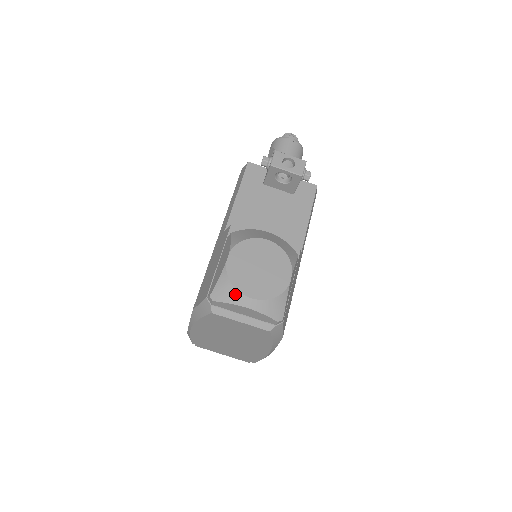
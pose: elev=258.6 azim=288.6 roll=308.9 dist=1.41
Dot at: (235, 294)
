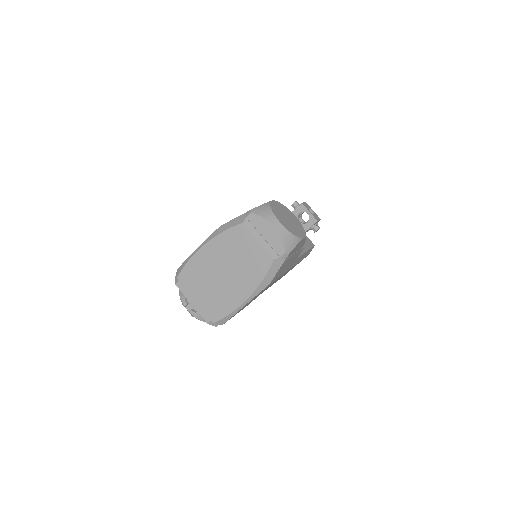
Dot at: (271, 215)
